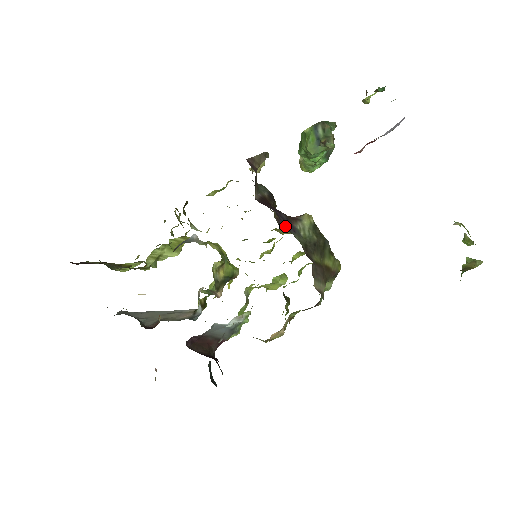
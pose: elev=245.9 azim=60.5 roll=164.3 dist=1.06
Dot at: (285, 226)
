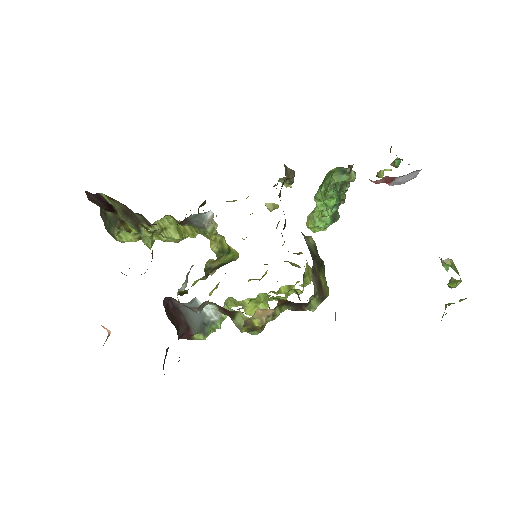
Dot at: occluded
